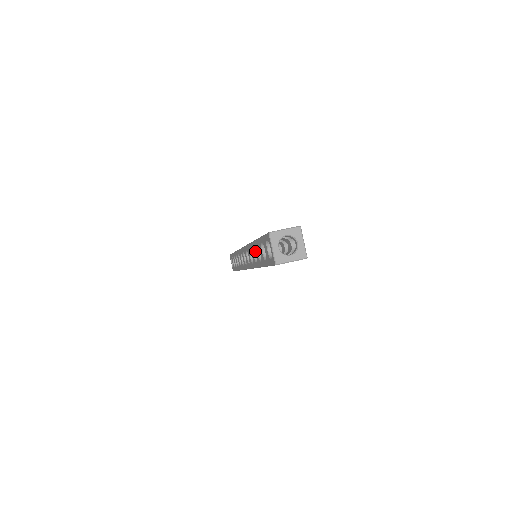
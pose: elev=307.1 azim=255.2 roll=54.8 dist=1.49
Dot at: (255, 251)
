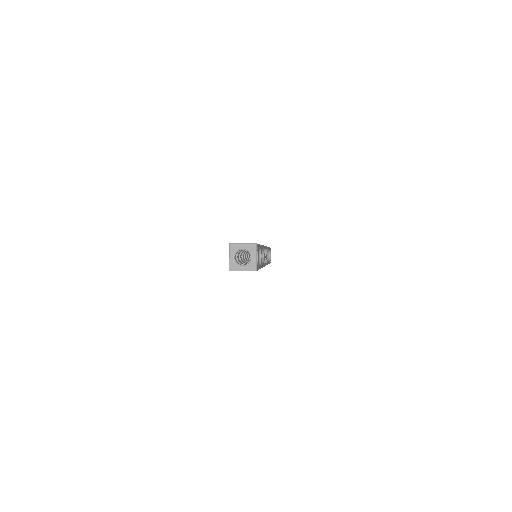
Dot at: occluded
